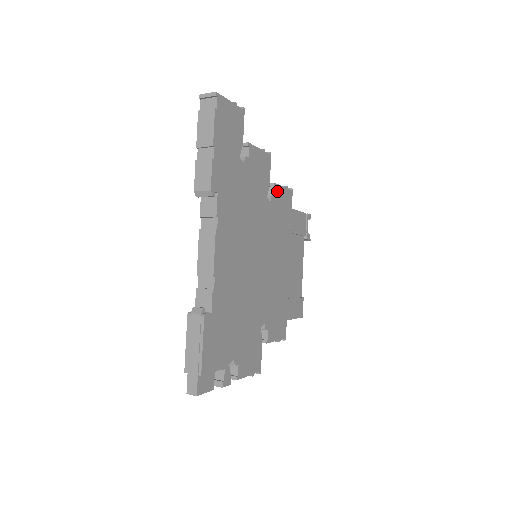
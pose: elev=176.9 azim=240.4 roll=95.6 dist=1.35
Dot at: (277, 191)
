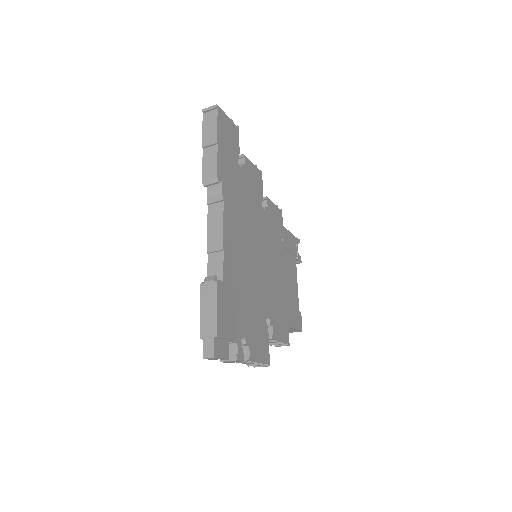
Dot at: (269, 205)
